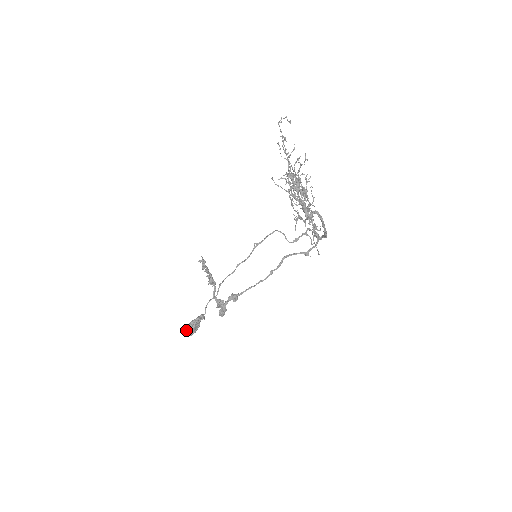
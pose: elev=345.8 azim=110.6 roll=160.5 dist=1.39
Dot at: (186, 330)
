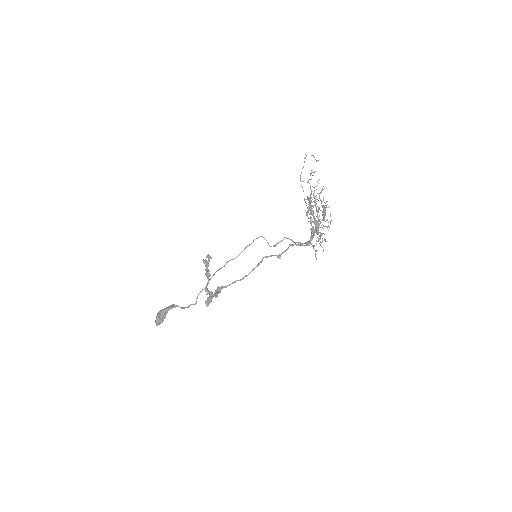
Dot at: (157, 320)
